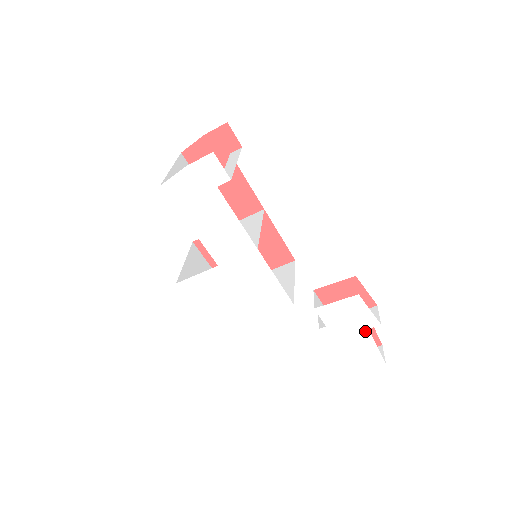
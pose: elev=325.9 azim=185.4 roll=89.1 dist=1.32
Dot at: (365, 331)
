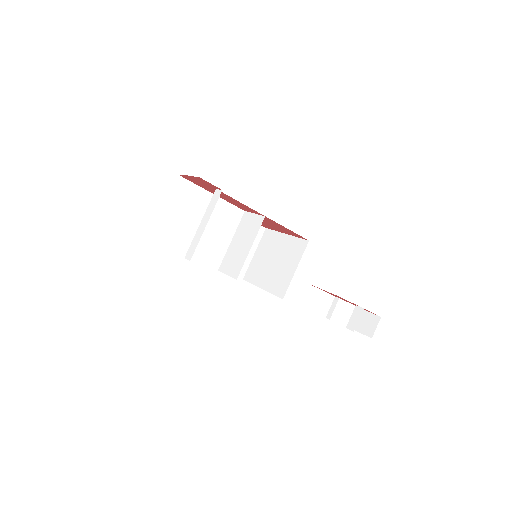
Dot at: occluded
